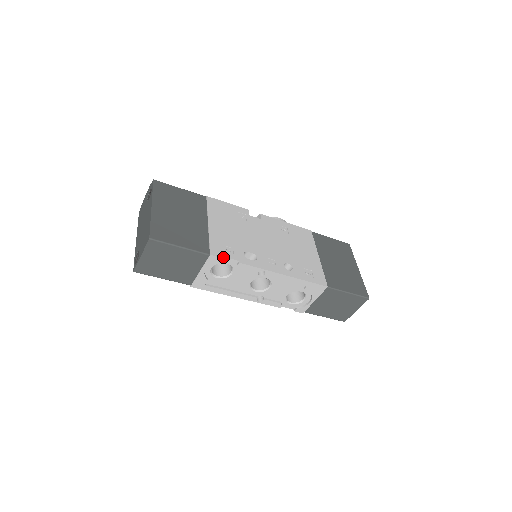
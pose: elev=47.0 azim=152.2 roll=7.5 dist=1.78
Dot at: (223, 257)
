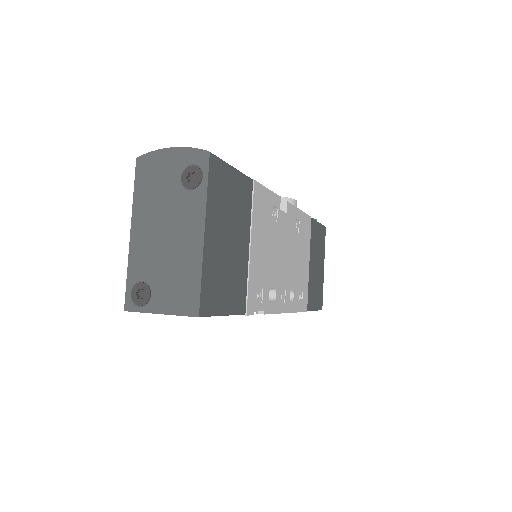
Dot at: (254, 311)
